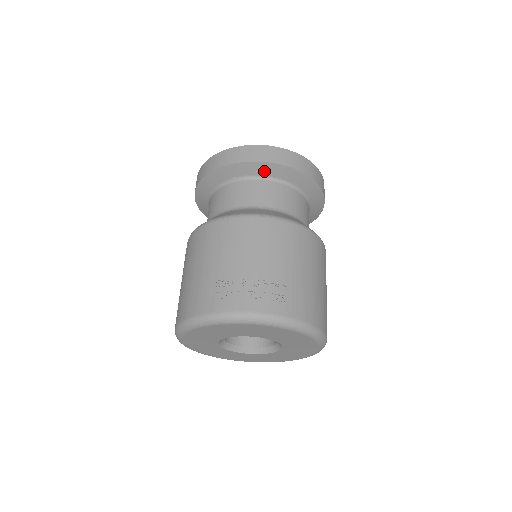
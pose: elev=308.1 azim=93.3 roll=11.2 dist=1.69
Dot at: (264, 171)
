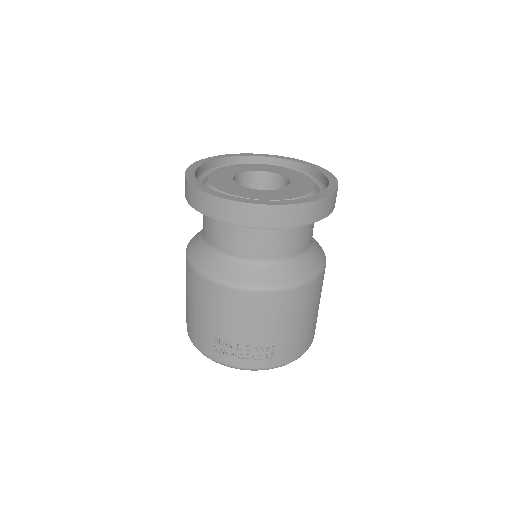
Dot at: occluded
